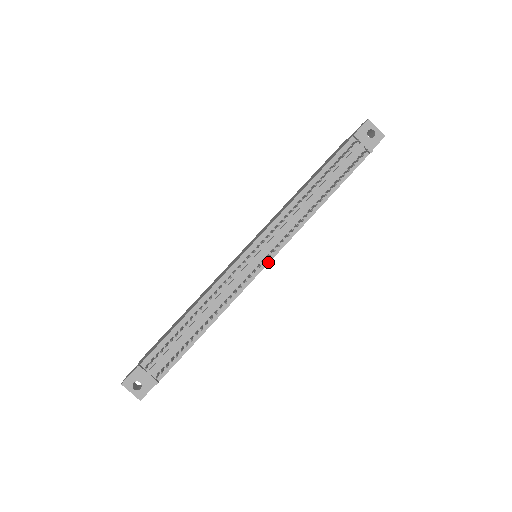
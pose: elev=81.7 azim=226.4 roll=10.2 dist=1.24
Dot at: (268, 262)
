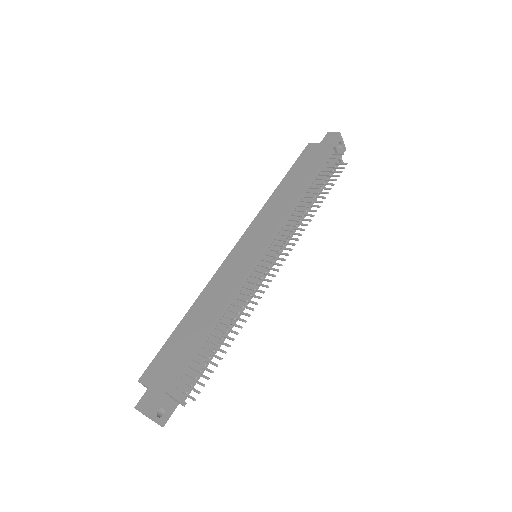
Dot at: occluded
